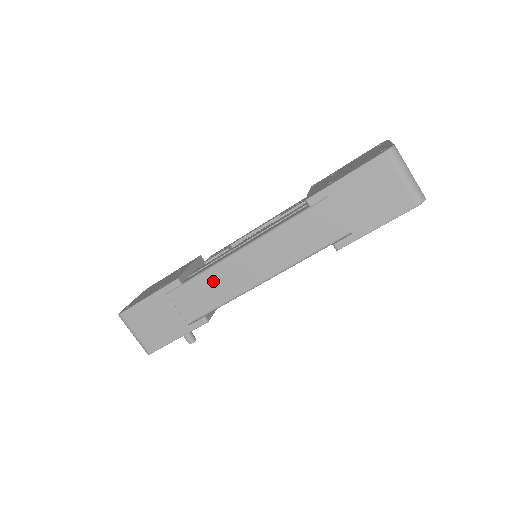
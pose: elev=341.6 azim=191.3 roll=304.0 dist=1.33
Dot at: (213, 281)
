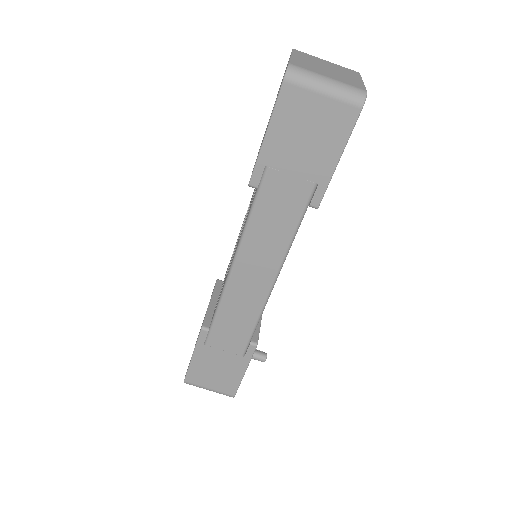
Dot at: (231, 310)
